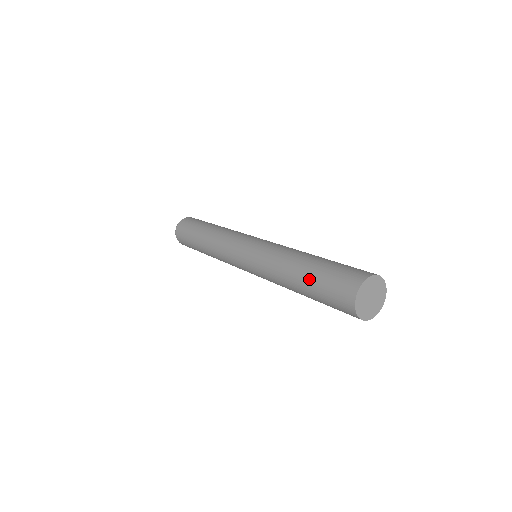
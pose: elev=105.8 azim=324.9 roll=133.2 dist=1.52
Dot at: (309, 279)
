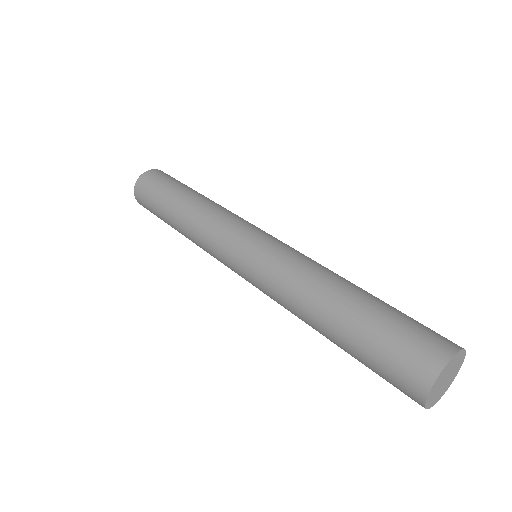
Dot at: occluded
